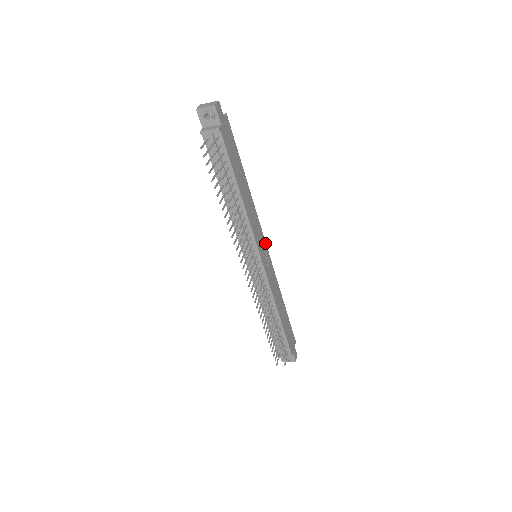
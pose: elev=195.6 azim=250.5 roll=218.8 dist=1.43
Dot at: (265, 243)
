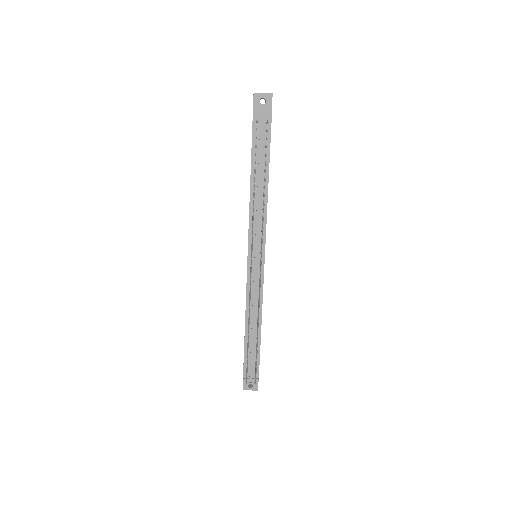
Dot at: occluded
